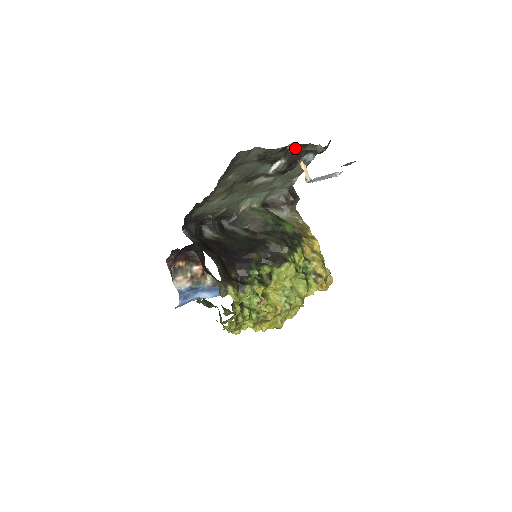
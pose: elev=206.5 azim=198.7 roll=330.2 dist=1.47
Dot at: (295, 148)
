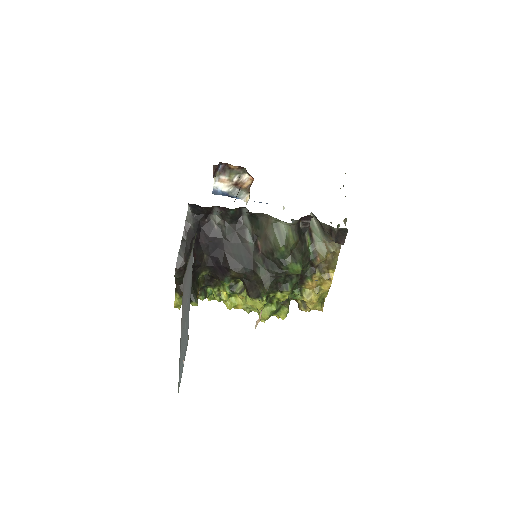
Dot at: occluded
